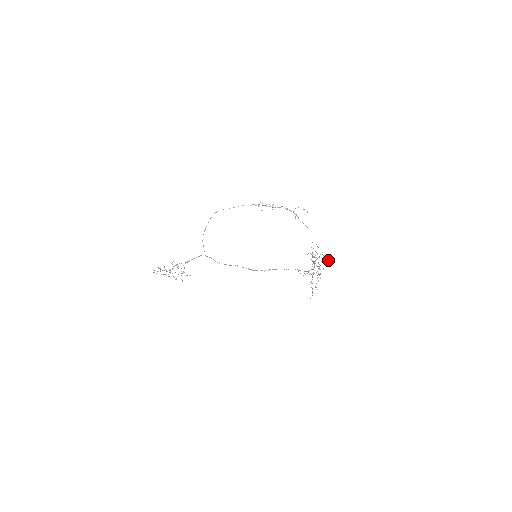
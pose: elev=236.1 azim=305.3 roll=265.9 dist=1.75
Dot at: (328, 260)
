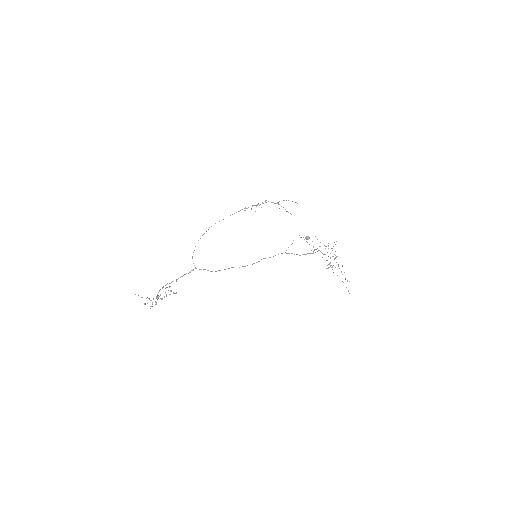
Dot at: (308, 236)
